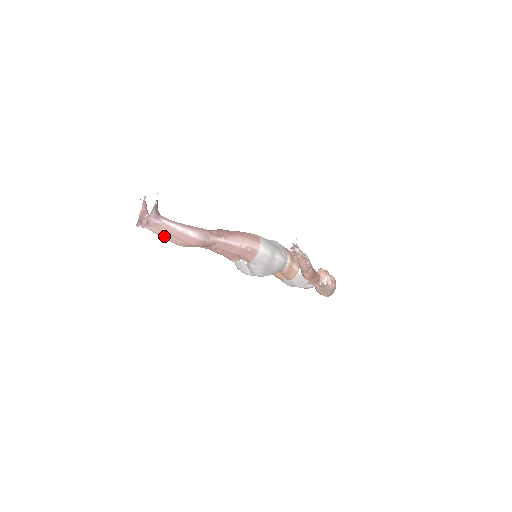
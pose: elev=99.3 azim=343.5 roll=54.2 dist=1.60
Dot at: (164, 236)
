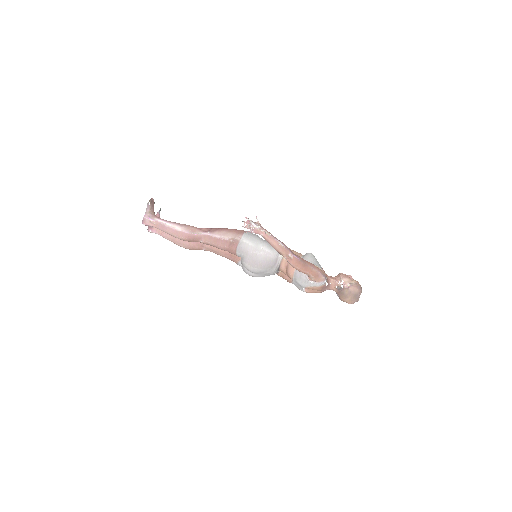
Dot at: (170, 239)
